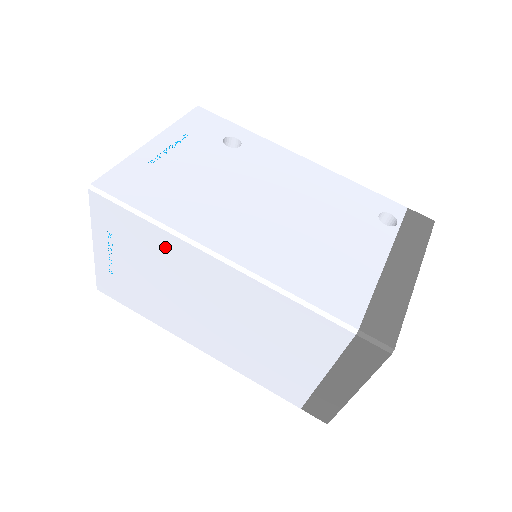
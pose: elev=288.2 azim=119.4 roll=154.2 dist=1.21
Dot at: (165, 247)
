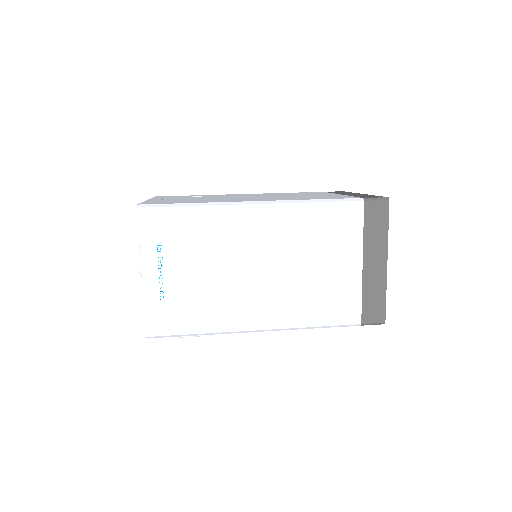
Dot at: (212, 223)
